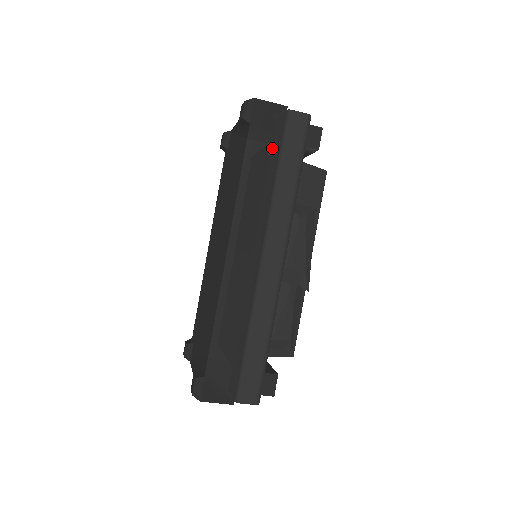
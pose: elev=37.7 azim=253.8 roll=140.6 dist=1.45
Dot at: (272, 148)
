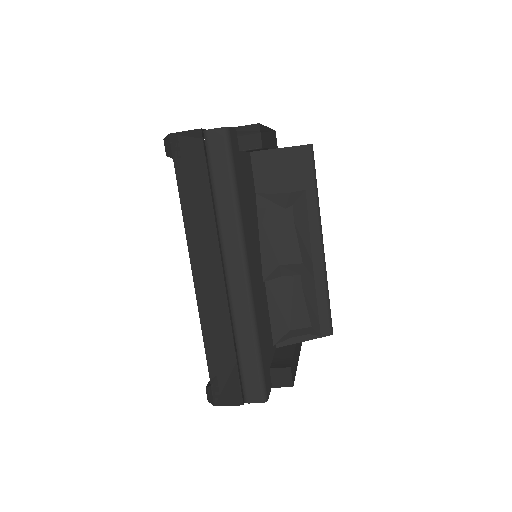
Dot at: (200, 174)
